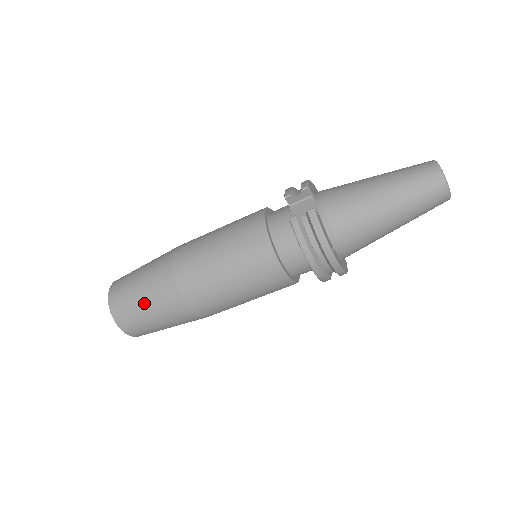
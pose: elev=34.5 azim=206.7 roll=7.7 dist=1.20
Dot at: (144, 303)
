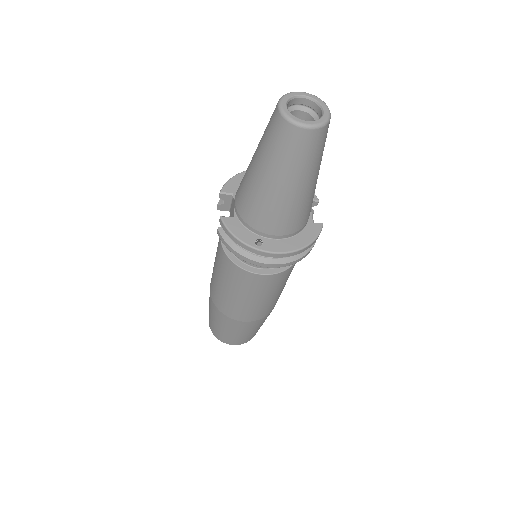
Dot at: (217, 324)
